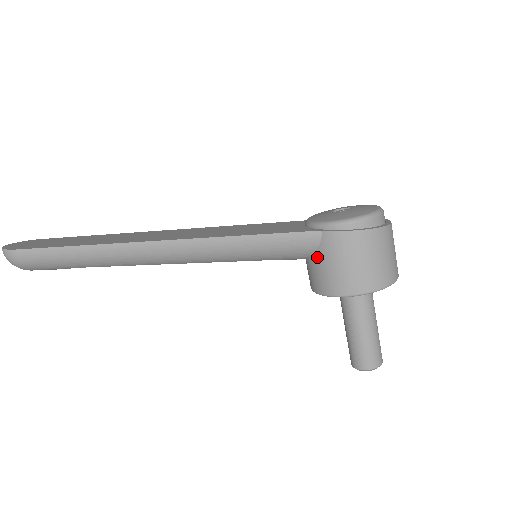
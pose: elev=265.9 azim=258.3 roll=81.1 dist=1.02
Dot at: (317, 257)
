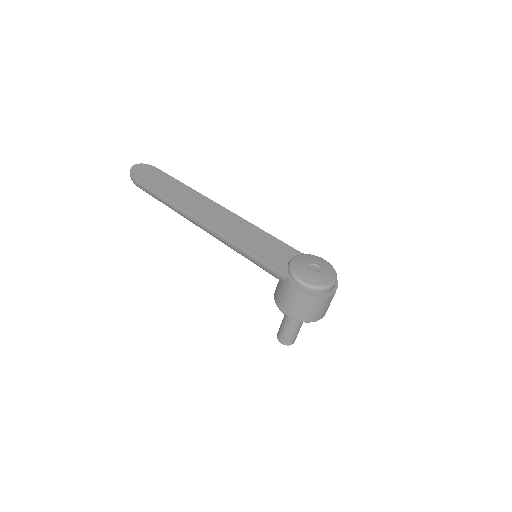
Dot at: (281, 284)
